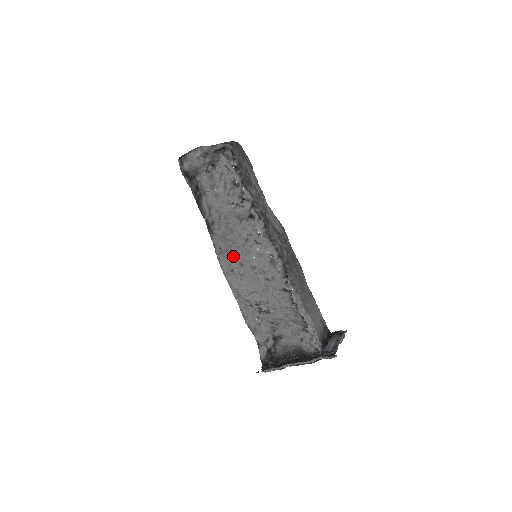
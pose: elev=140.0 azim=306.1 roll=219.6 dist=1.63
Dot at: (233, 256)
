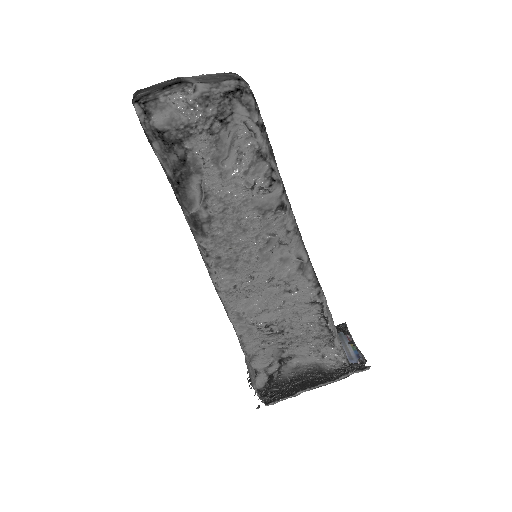
Dot at: (240, 267)
